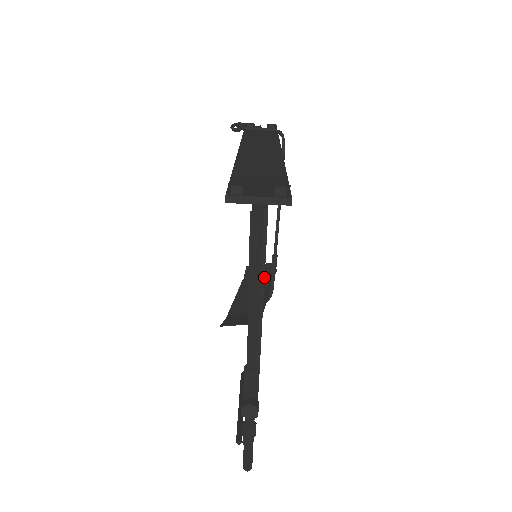
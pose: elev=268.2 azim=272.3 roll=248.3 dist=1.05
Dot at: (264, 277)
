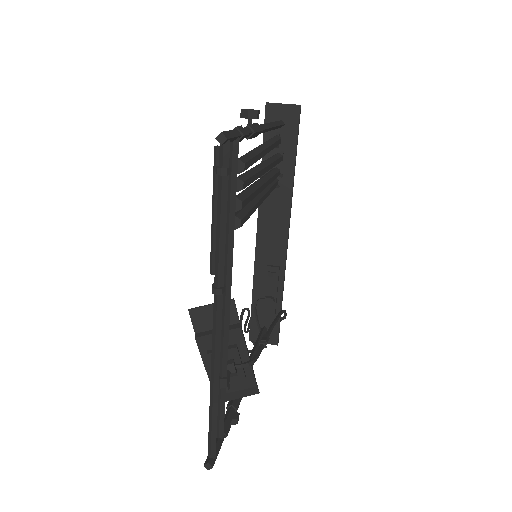
Dot at: (274, 161)
